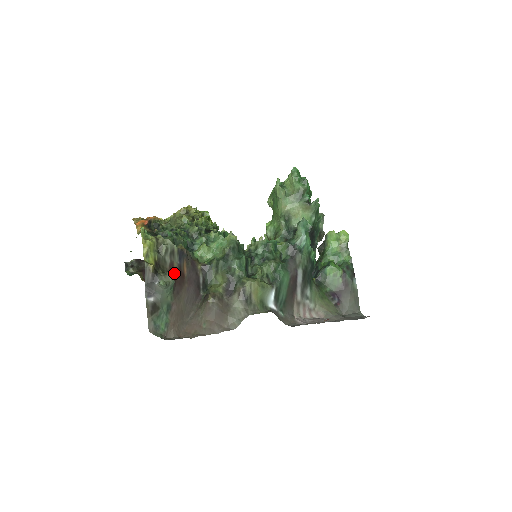
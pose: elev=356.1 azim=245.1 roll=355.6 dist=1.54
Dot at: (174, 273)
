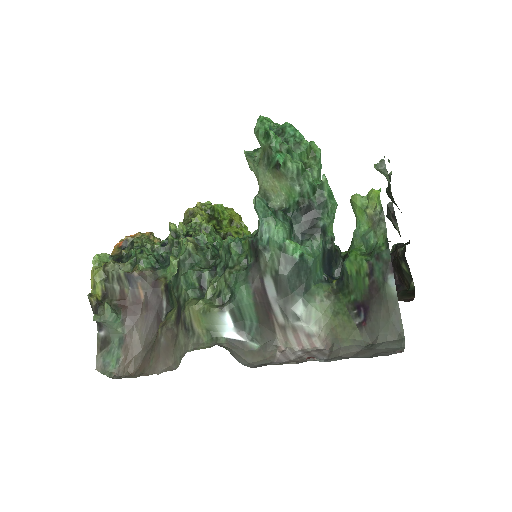
Dot at: (108, 305)
